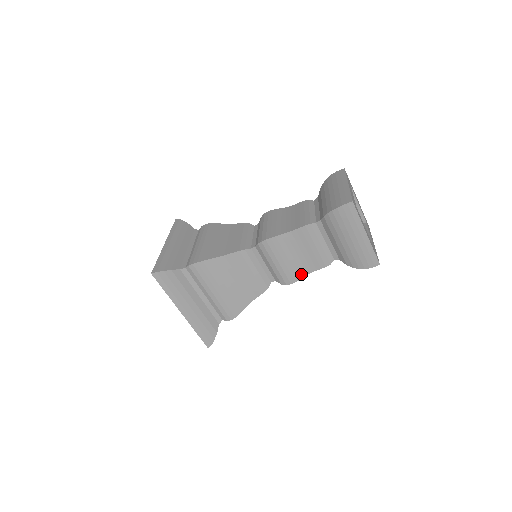
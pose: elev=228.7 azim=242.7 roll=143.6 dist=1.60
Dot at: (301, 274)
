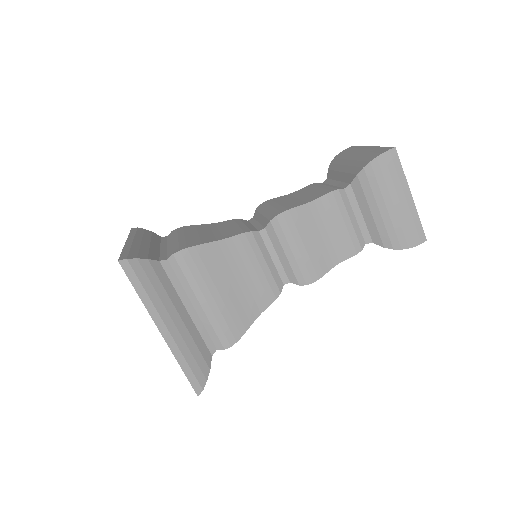
Dot at: (298, 205)
